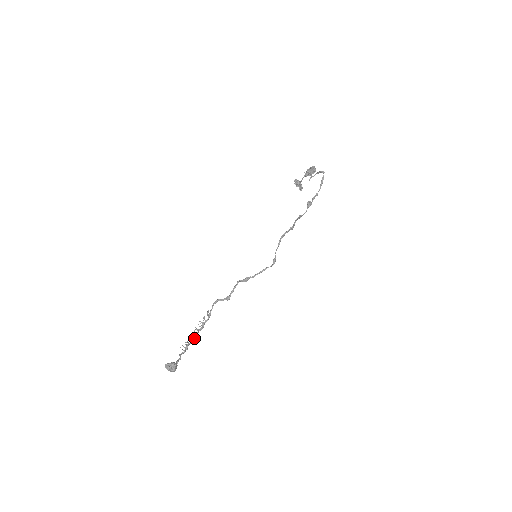
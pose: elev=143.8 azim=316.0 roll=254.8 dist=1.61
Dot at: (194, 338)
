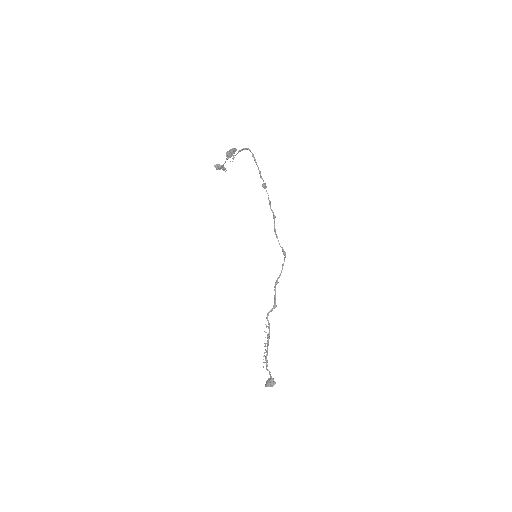
Dot at: (267, 351)
